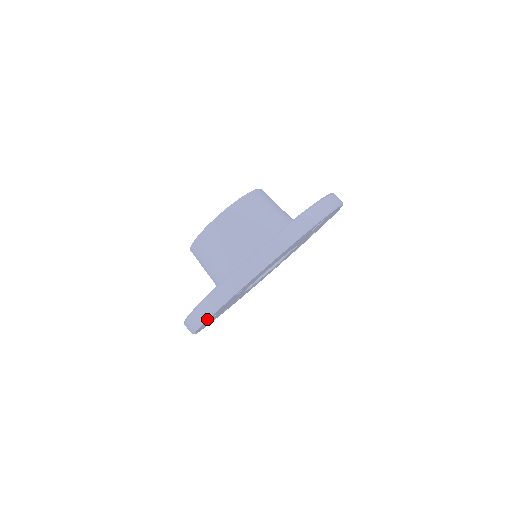
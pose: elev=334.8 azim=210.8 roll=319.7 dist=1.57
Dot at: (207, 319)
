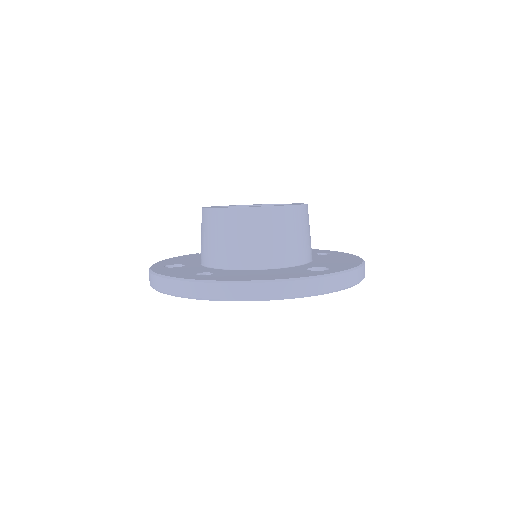
Dot at: (161, 292)
